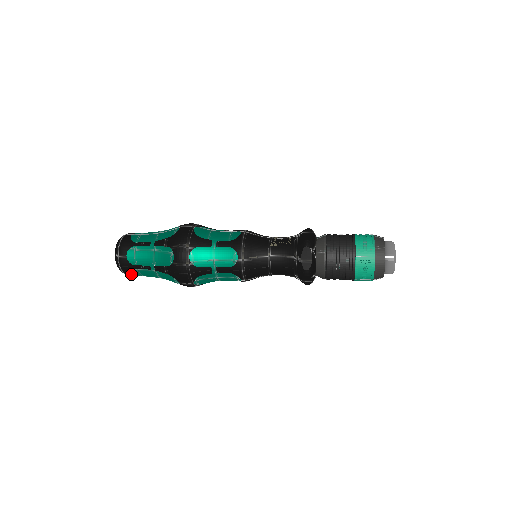
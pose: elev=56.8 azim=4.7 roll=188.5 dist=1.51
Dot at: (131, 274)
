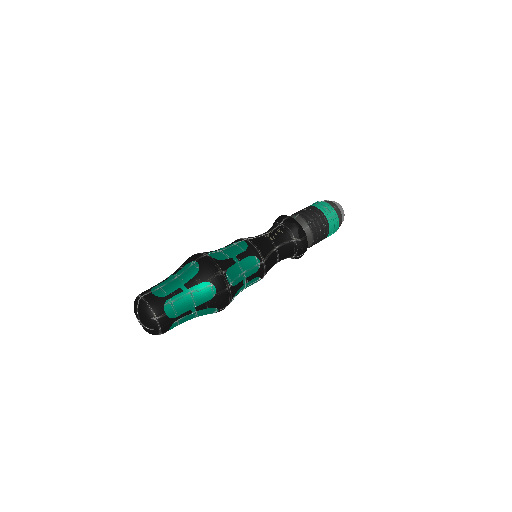
Dot at: (168, 330)
